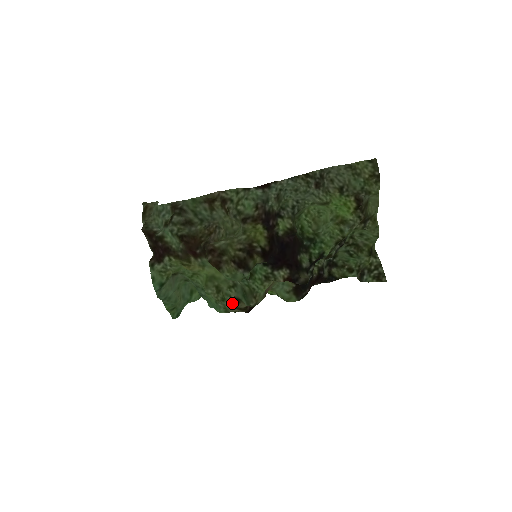
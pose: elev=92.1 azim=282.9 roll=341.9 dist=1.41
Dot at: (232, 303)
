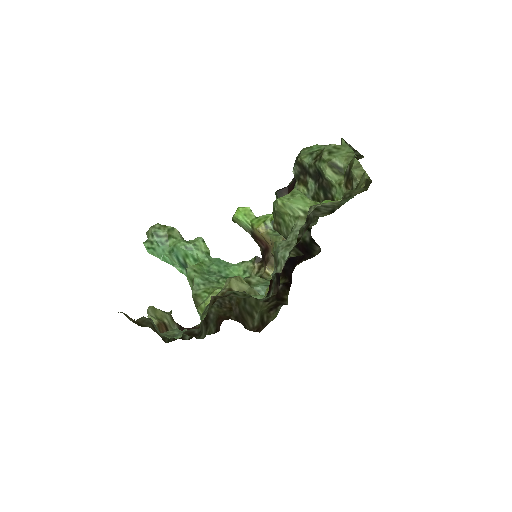
Dot at: occluded
